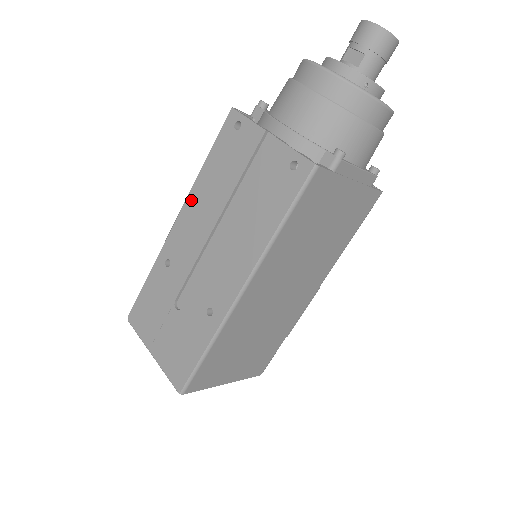
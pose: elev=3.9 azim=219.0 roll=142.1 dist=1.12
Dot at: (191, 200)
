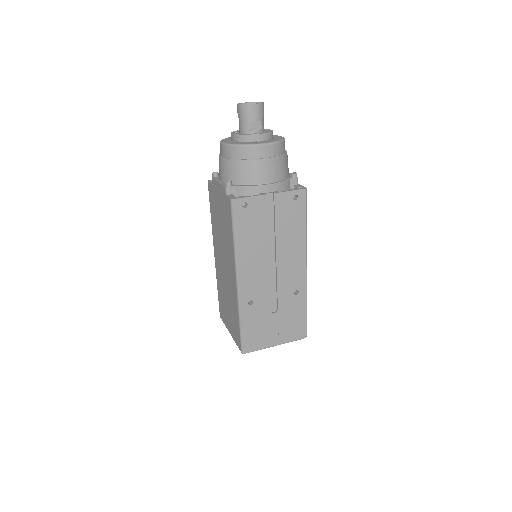
Dot at: (242, 262)
